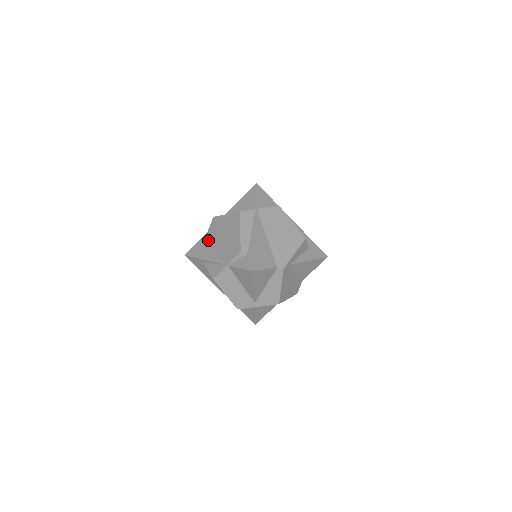
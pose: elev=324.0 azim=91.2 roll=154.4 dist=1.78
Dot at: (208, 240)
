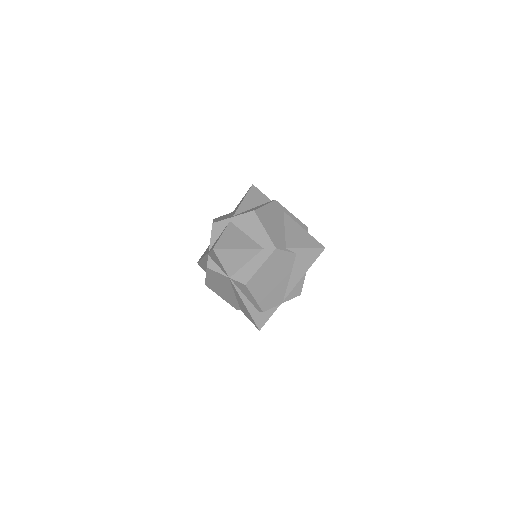
Dot at: occluded
